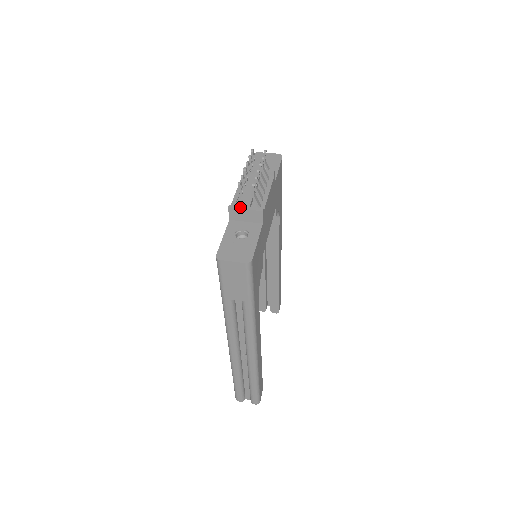
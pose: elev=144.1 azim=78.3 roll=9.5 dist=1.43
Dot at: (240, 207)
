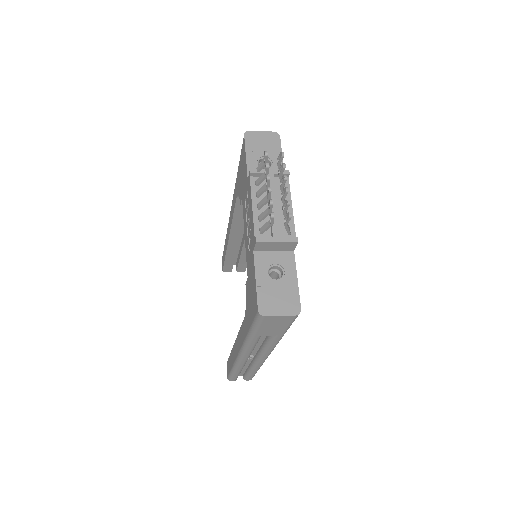
Dot at: (270, 239)
